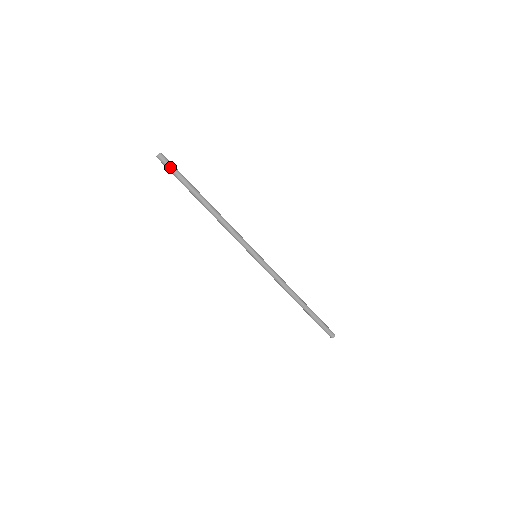
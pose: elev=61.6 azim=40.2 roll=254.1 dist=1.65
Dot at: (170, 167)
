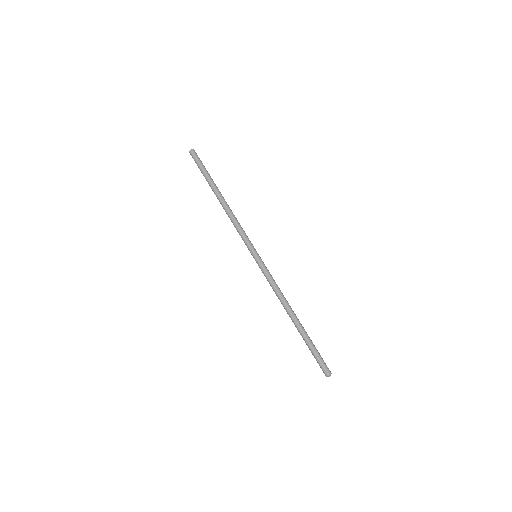
Dot at: (200, 160)
